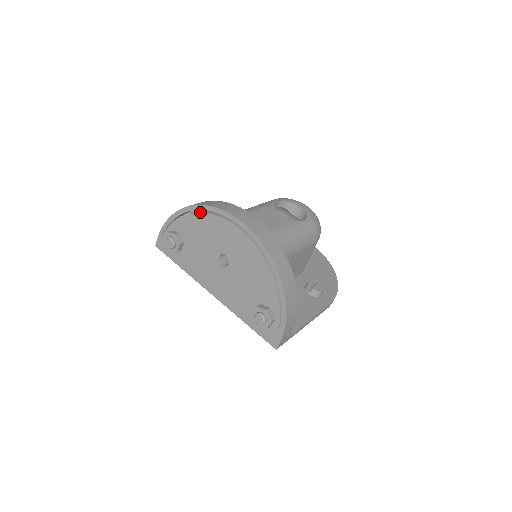
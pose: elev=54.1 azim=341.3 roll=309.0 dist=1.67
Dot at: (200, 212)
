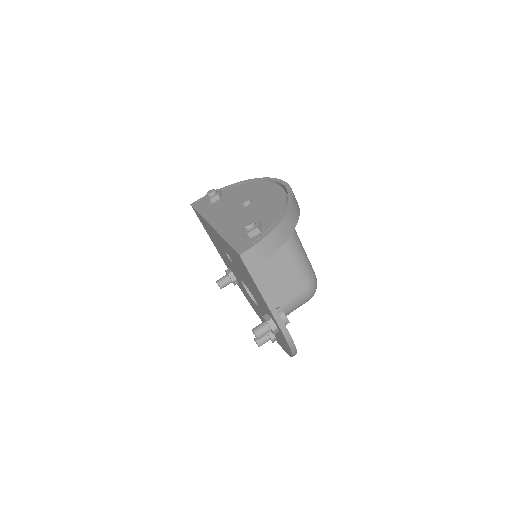
Dot at: (254, 181)
